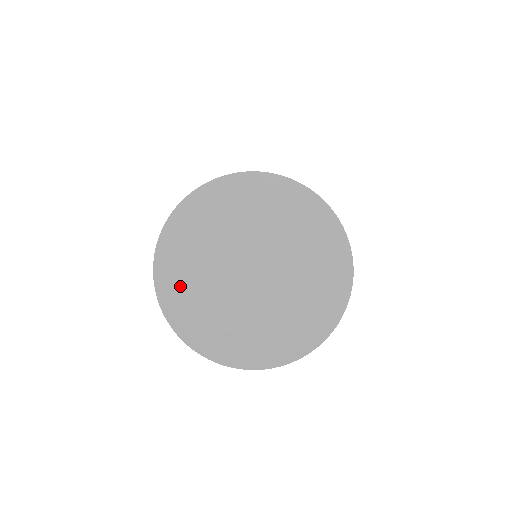
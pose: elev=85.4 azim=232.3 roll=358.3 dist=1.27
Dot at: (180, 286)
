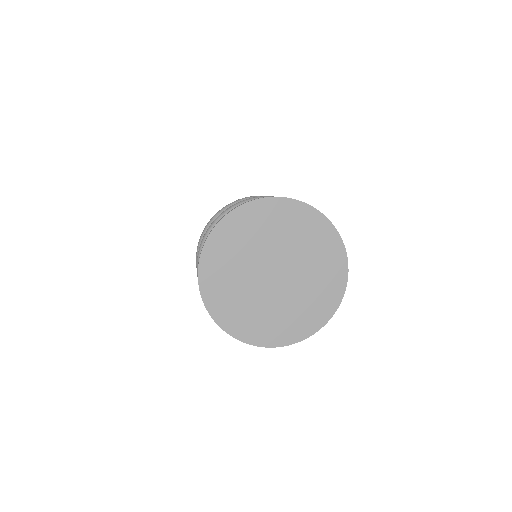
Dot at: (220, 291)
